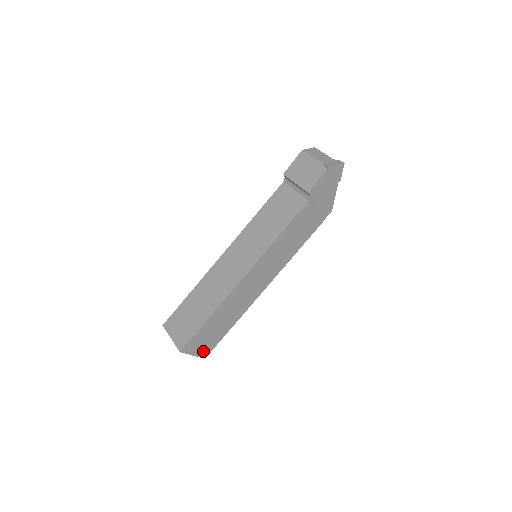
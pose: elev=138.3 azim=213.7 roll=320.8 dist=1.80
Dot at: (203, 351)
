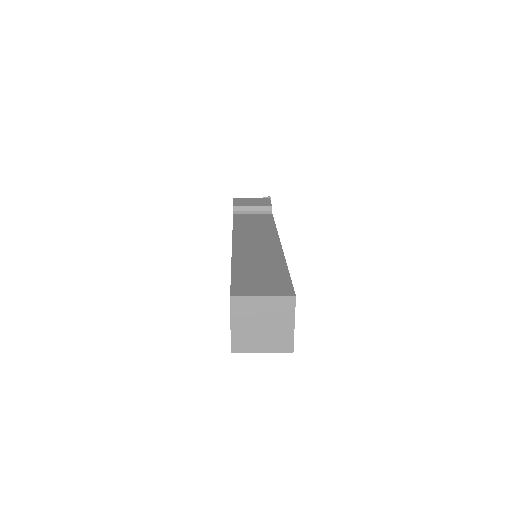
Dot at: occluded
